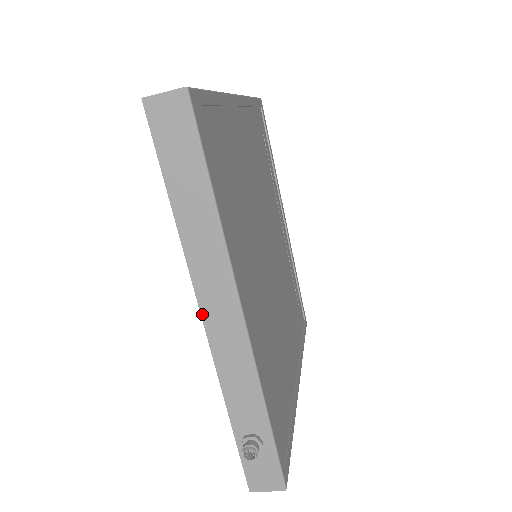
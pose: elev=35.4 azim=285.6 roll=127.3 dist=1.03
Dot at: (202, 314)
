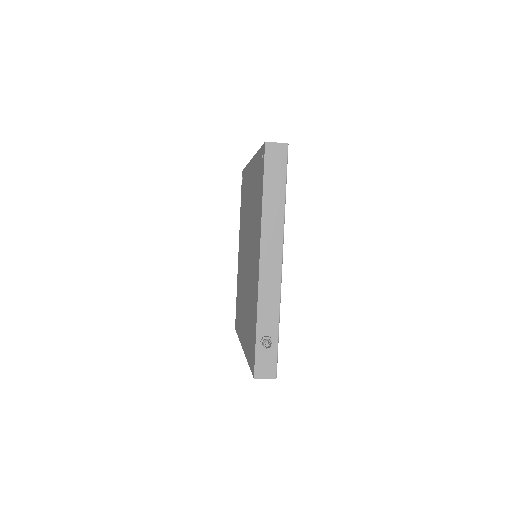
Dot at: (260, 258)
